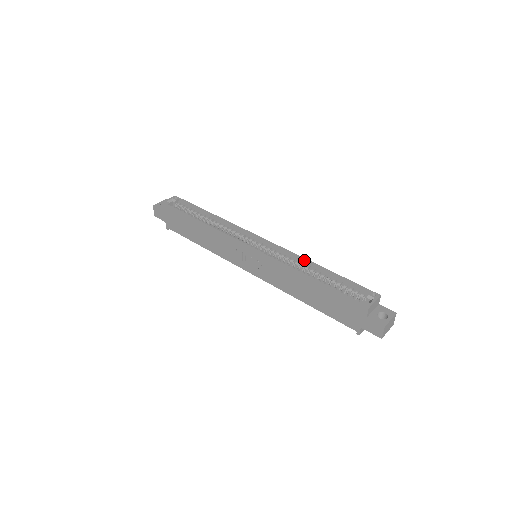
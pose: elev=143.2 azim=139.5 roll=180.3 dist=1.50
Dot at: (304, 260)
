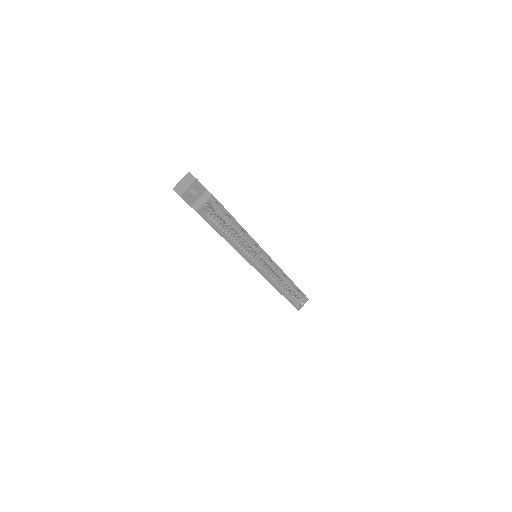
Dot at: (287, 278)
